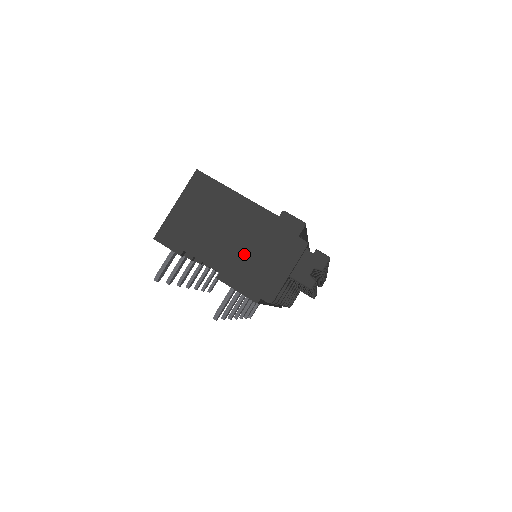
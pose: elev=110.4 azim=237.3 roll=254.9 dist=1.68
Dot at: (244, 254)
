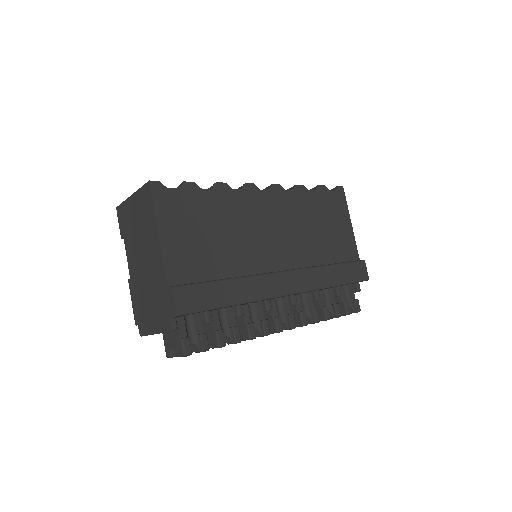
Dot at: (143, 285)
